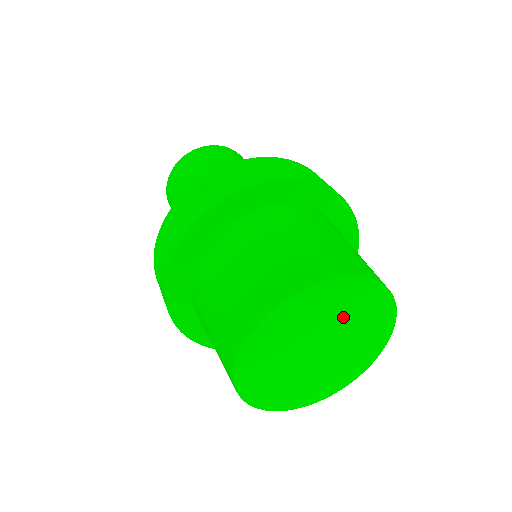
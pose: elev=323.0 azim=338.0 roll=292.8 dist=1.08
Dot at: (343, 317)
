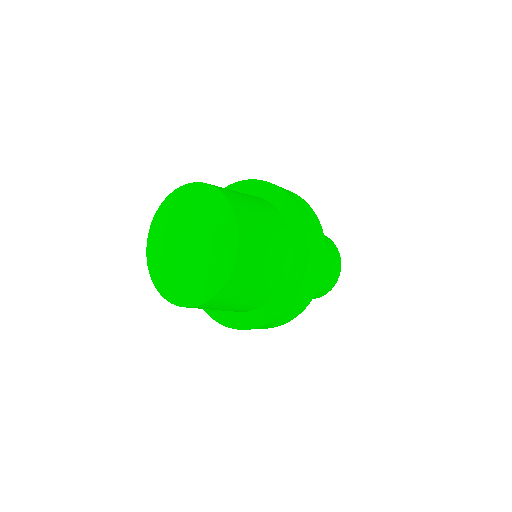
Dot at: (201, 217)
